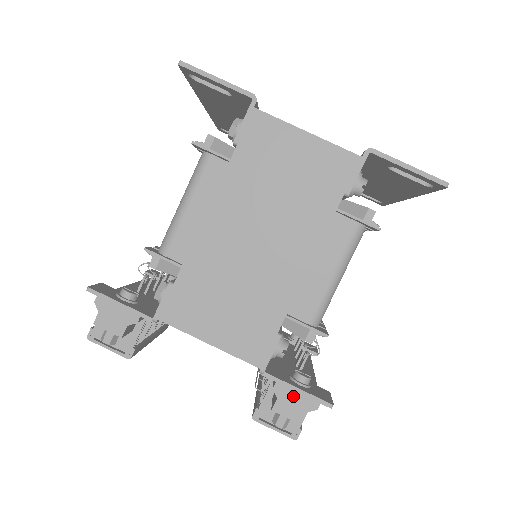
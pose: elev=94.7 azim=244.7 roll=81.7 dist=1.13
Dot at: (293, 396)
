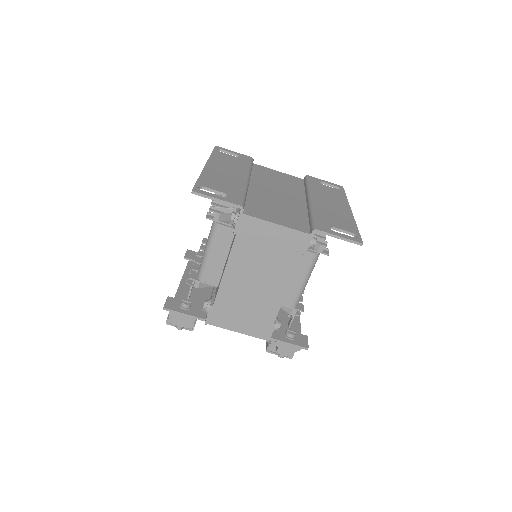
Dot at: (286, 346)
